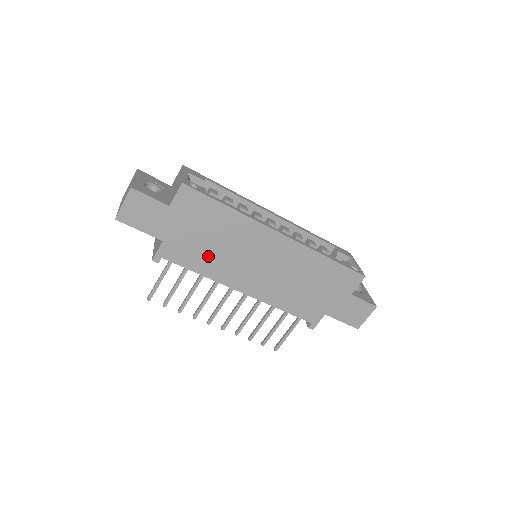
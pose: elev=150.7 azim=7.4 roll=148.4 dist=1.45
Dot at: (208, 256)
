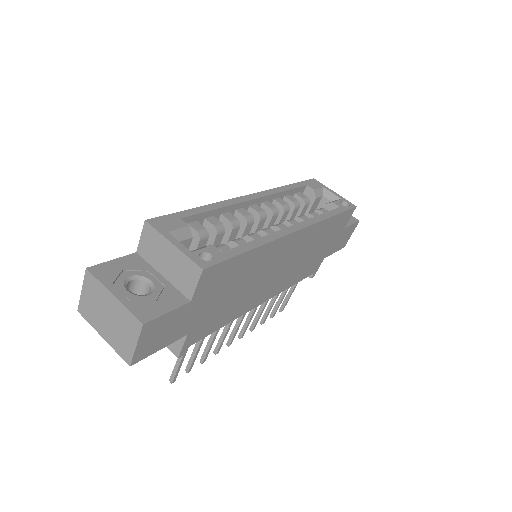
Dot at: (233, 305)
